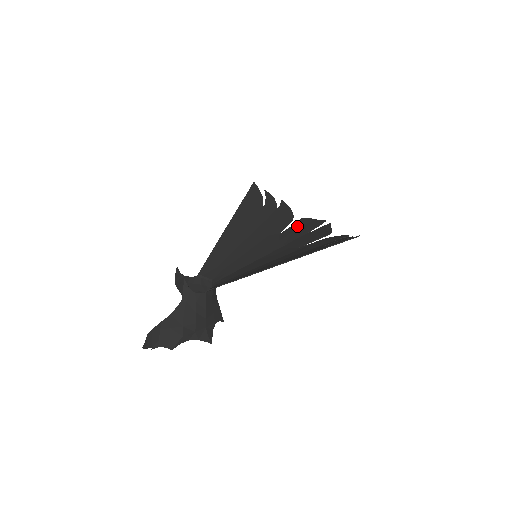
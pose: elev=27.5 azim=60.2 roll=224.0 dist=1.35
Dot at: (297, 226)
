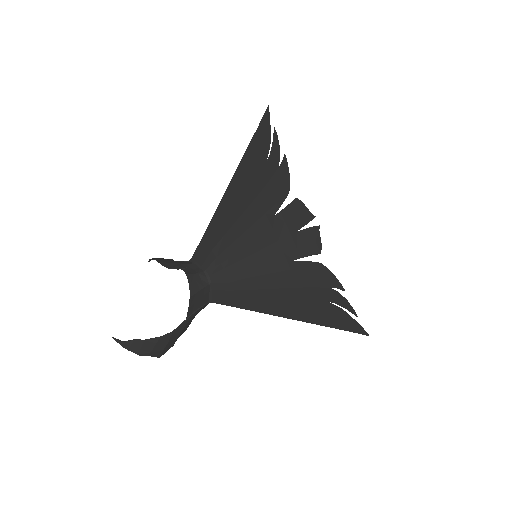
Dot at: (291, 211)
